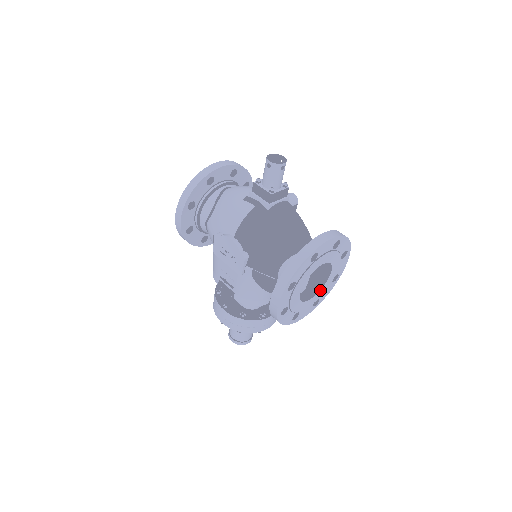
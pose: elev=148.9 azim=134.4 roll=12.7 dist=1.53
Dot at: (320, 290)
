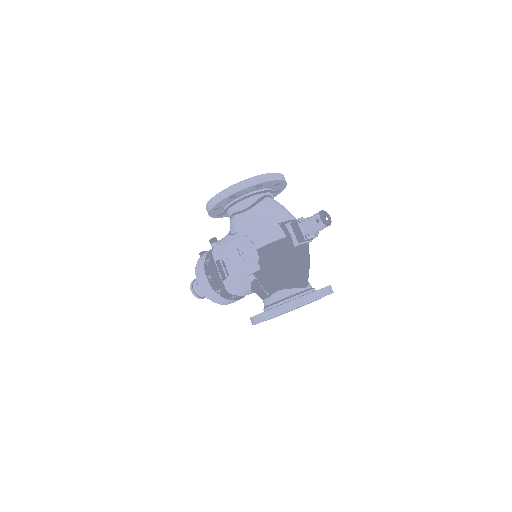
Dot at: occluded
